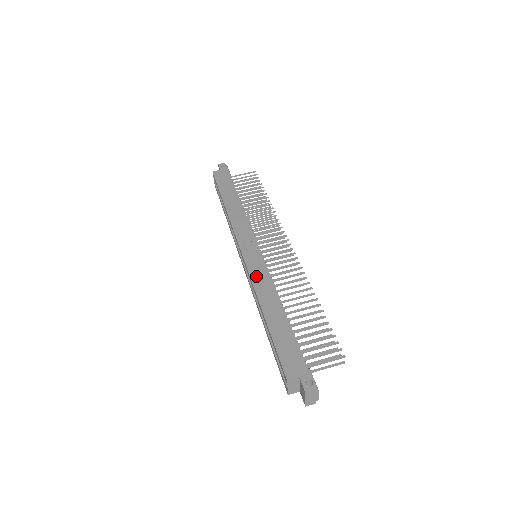
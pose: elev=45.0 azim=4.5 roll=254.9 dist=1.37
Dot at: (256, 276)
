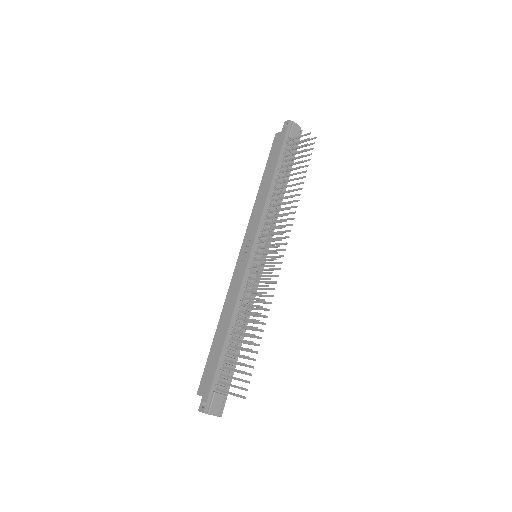
Dot at: (233, 285)
